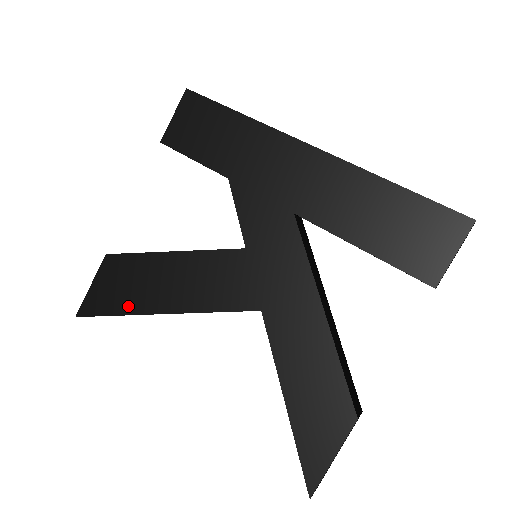
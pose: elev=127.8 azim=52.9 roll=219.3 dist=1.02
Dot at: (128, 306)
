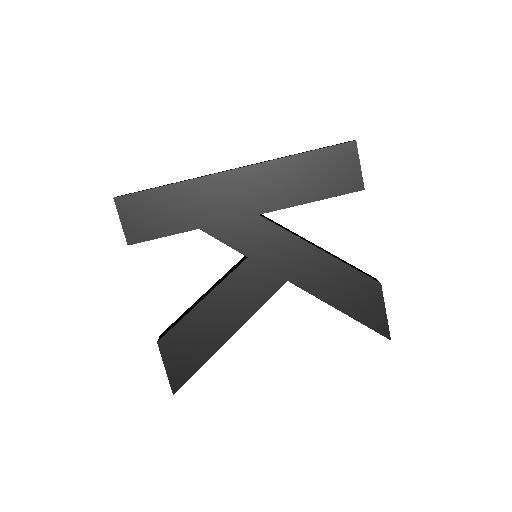
Dot at: (204, 355)
